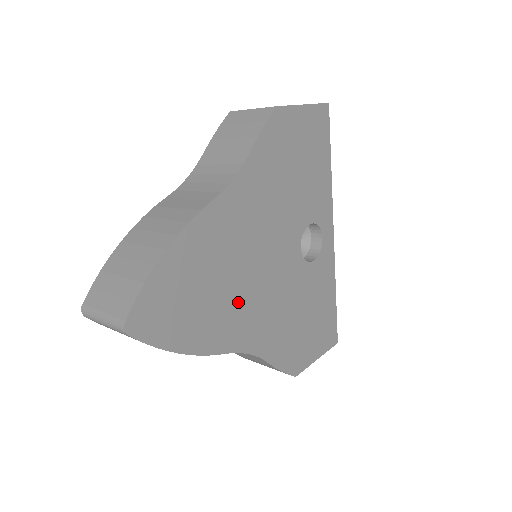
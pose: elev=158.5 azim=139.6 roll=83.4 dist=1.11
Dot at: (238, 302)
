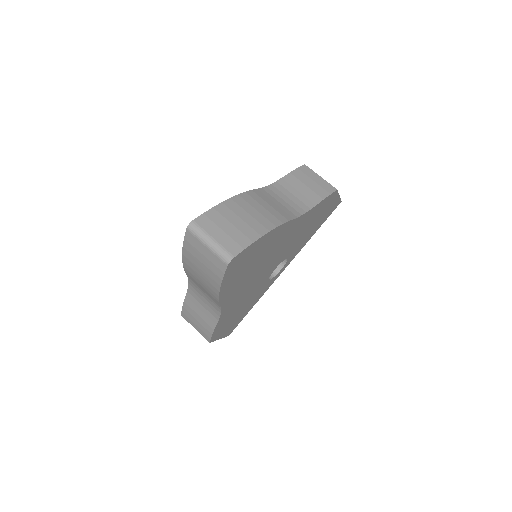
Dot at: (247, 280)
